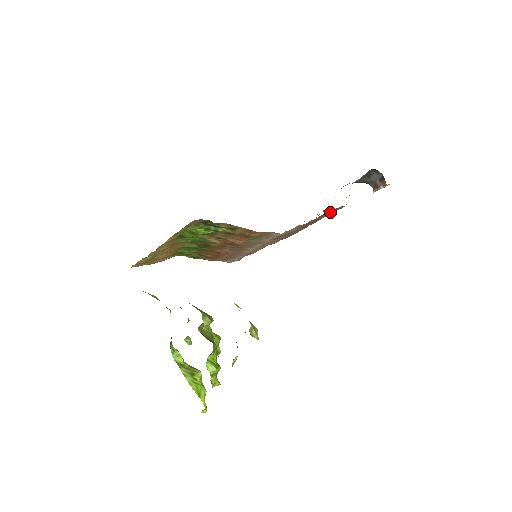
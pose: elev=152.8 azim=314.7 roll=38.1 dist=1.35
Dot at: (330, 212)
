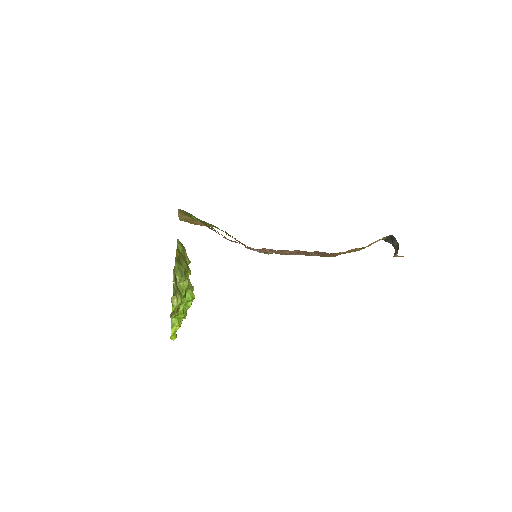
Dot at: occluded
